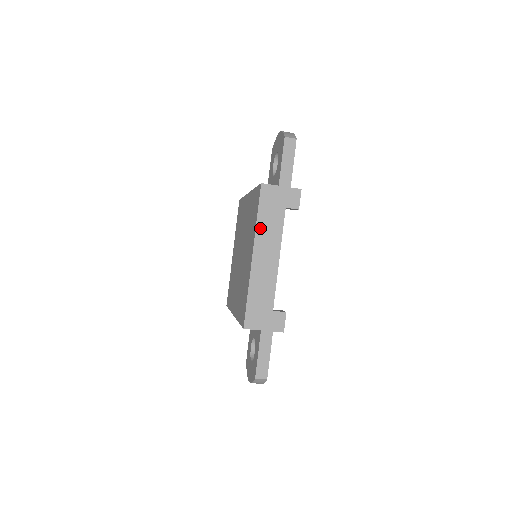
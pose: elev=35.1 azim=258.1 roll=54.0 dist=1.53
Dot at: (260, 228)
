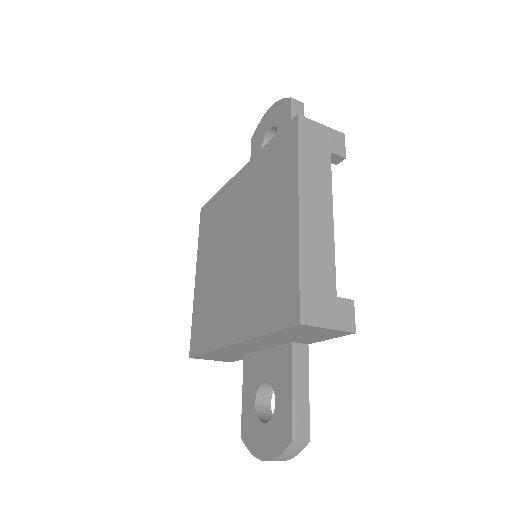
Dot at: (304, 172)
